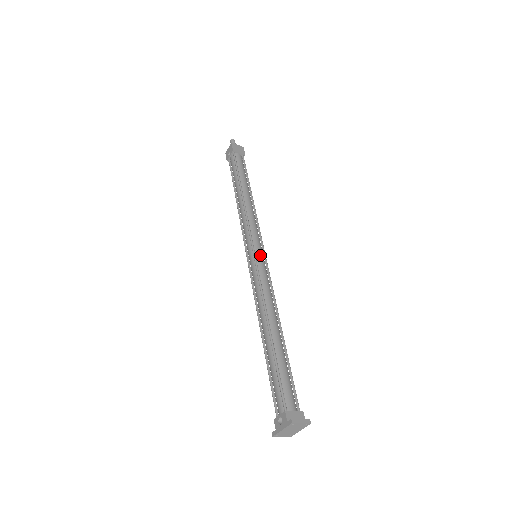
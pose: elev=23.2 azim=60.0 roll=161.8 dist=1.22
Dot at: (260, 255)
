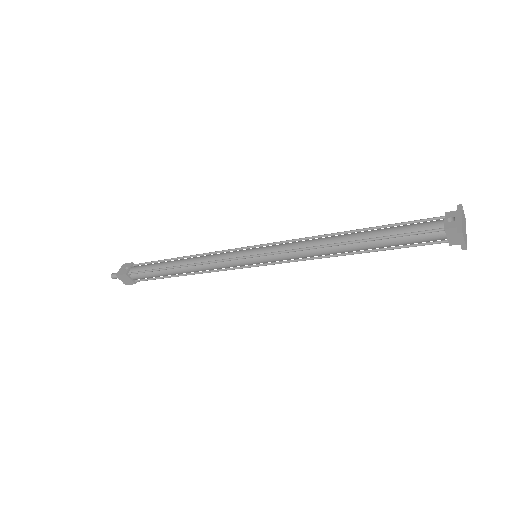
Dot at: occluded
